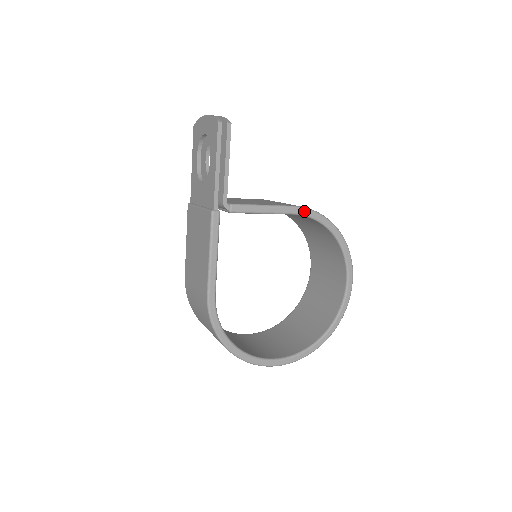
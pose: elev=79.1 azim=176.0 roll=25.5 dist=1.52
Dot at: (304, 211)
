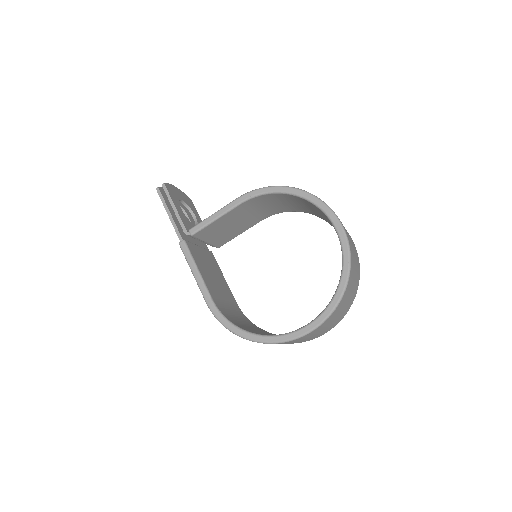
Dot at: (247, 195)
